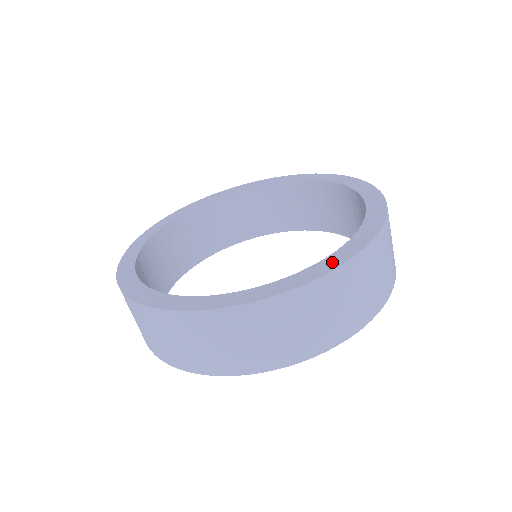
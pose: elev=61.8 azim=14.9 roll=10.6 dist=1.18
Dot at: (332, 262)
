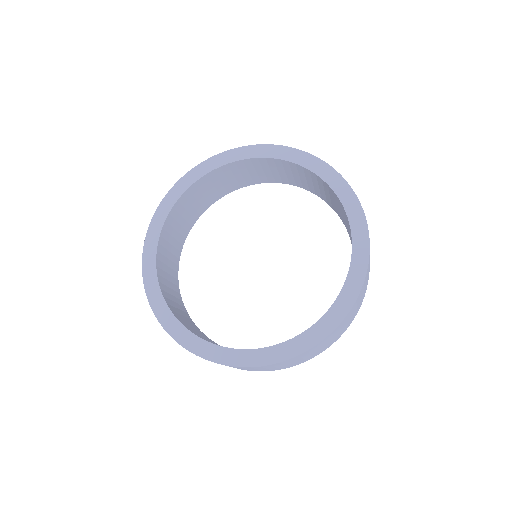
Dot at: (301, 344)
